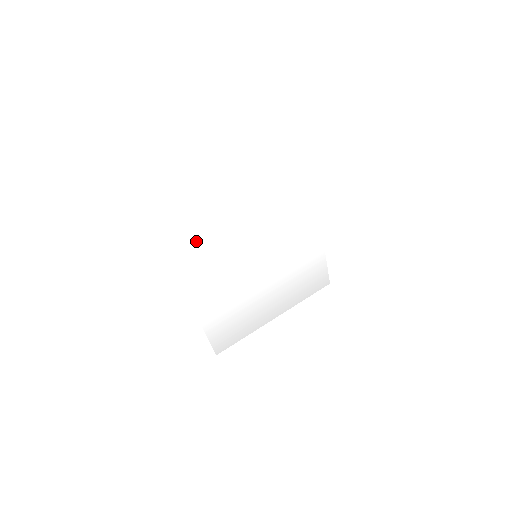
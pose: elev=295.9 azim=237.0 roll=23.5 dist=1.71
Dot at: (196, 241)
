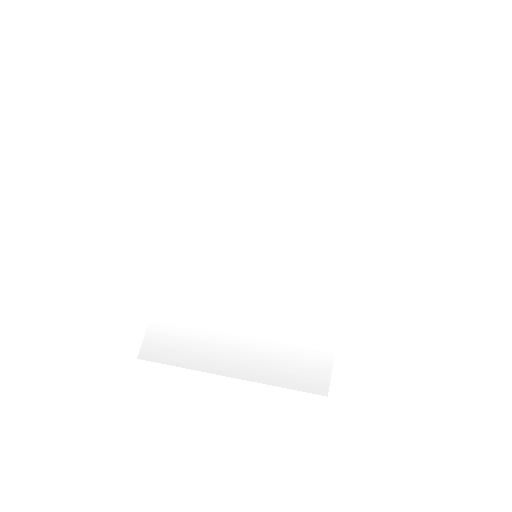
Dot at: (220, 202)
